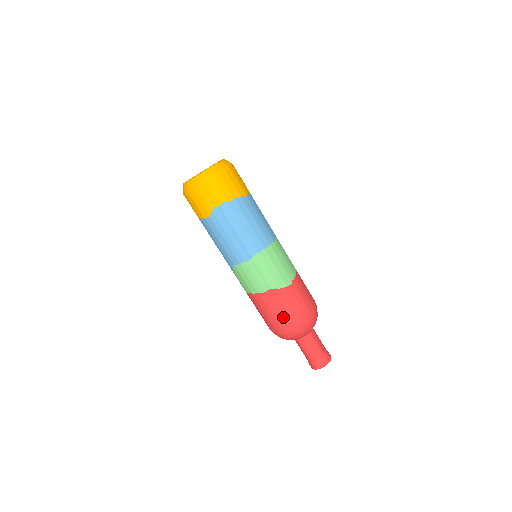
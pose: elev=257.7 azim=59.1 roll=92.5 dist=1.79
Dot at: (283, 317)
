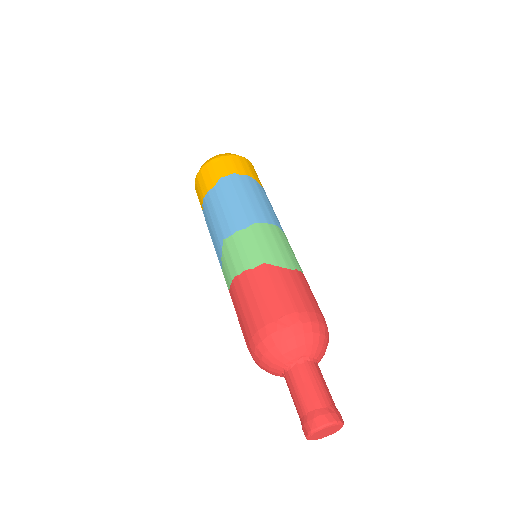
Dot at: (272, 304)
